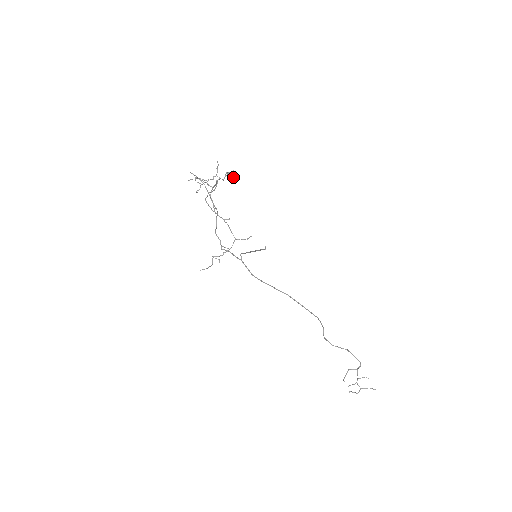
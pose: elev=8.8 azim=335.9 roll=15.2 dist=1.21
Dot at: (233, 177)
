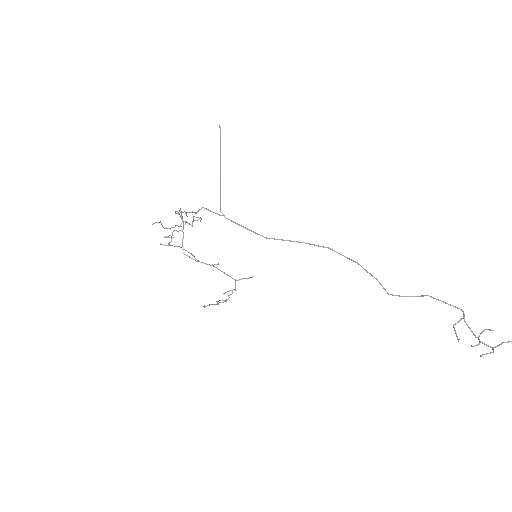
Dot at: (201, 219)
